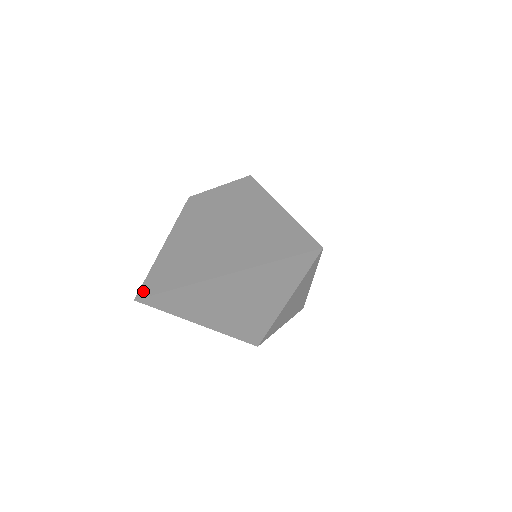
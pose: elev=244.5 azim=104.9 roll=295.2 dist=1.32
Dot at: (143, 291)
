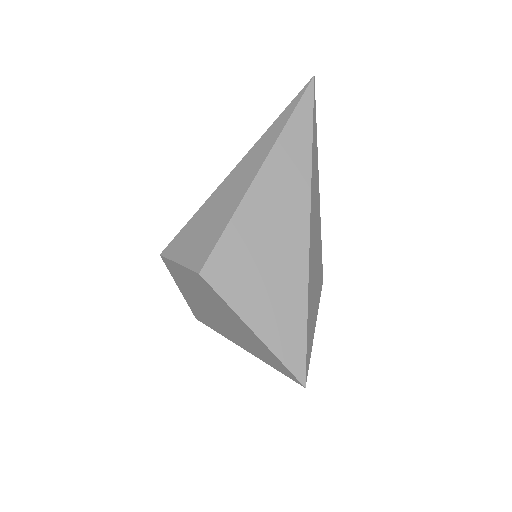
Dot at: (197, 317)
